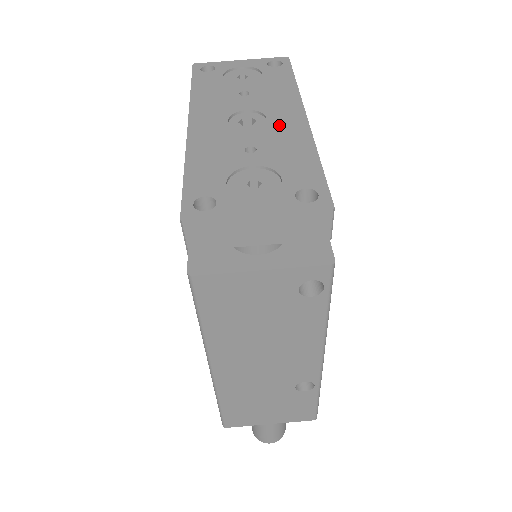
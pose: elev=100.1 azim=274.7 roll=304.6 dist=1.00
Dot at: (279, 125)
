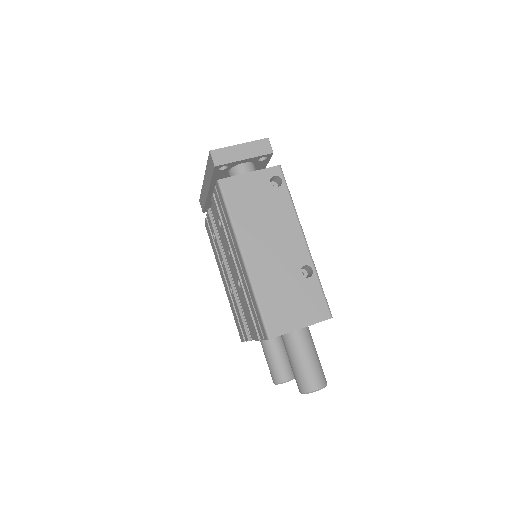
Dot at: occluded
